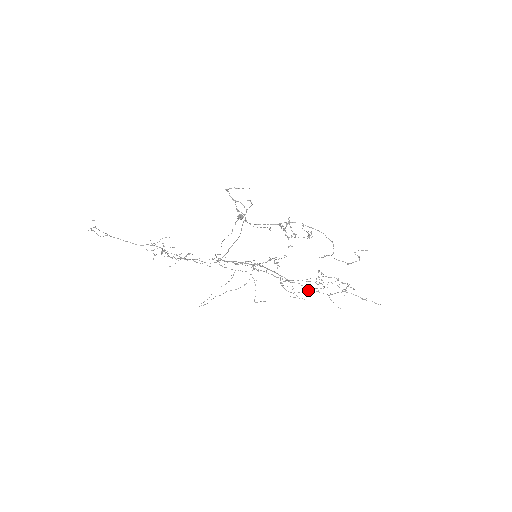
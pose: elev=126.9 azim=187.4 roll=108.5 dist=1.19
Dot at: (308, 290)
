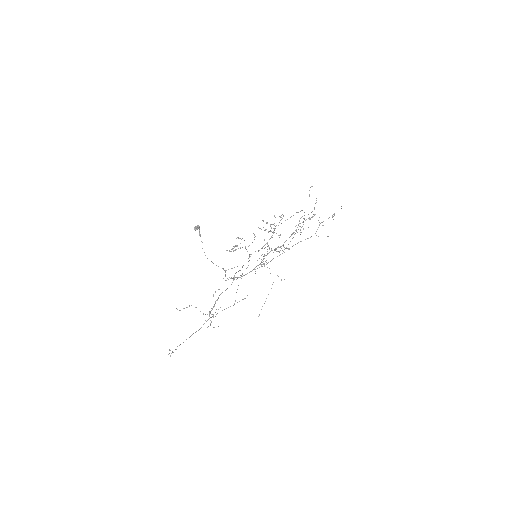
Dot at: (292, 238)
